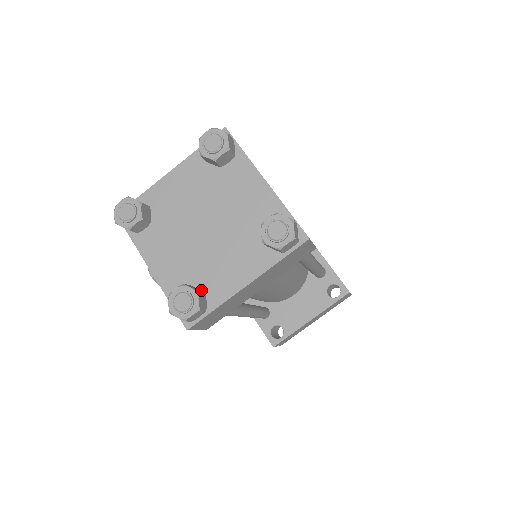
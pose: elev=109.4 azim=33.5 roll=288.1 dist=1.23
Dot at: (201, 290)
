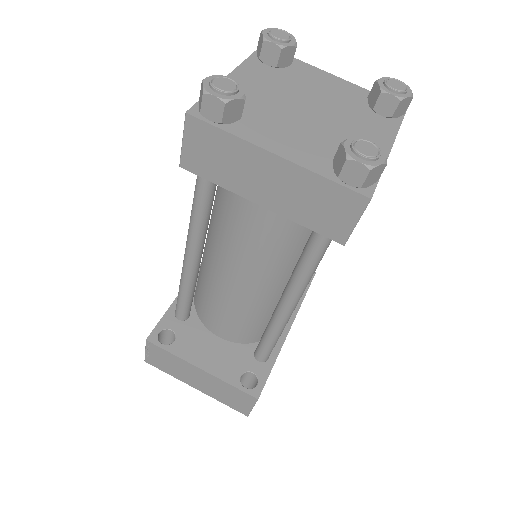
Dot at: (240, 116)
